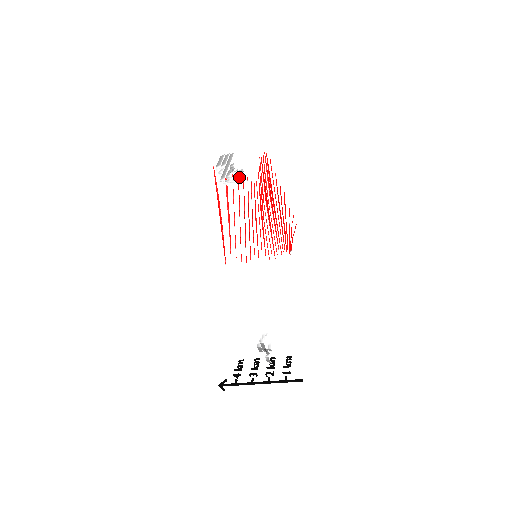
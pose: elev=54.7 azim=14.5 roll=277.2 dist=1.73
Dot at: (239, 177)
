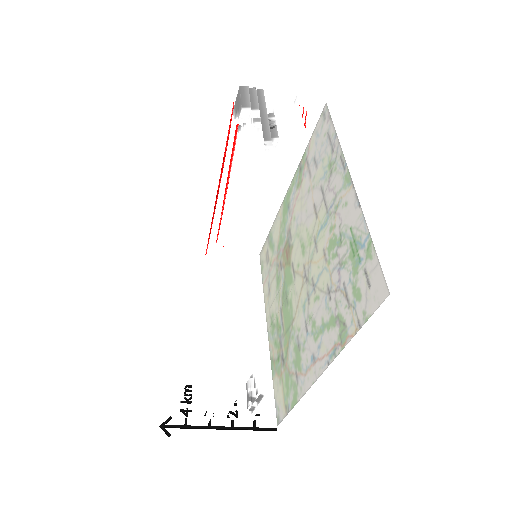
Dot at: occluded
